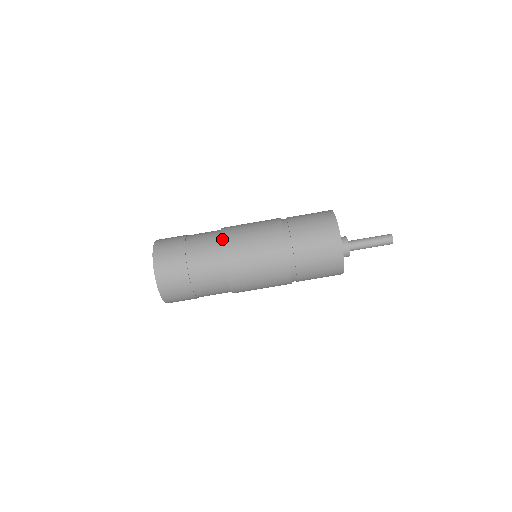
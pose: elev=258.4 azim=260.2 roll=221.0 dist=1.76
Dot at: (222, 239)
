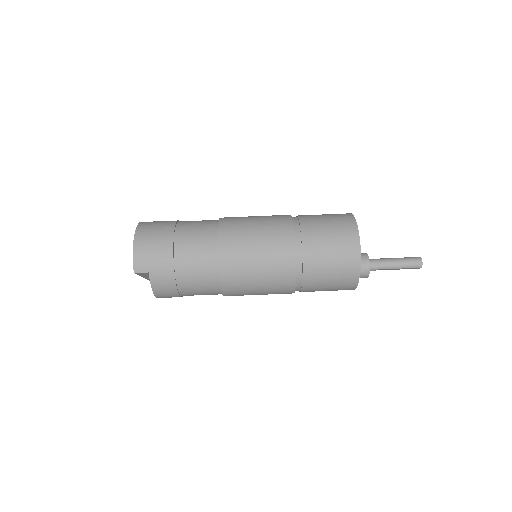
Dot at: occluded
